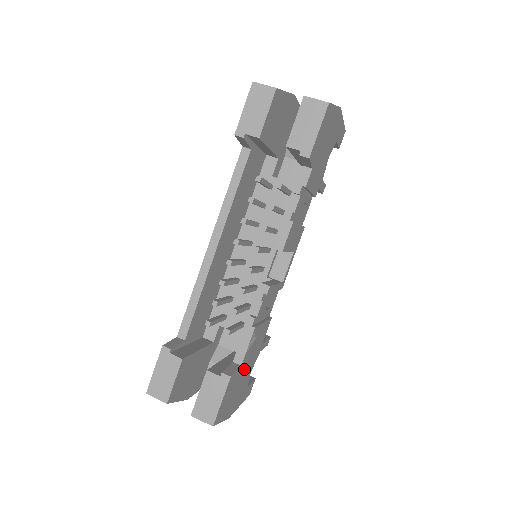
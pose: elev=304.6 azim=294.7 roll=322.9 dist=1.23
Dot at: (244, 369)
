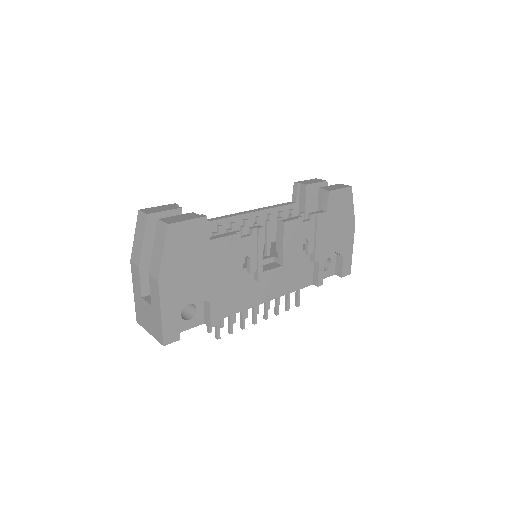
Dot at: (203, 260)
